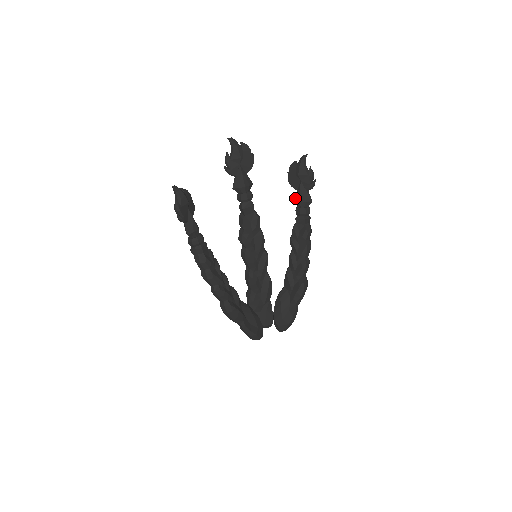
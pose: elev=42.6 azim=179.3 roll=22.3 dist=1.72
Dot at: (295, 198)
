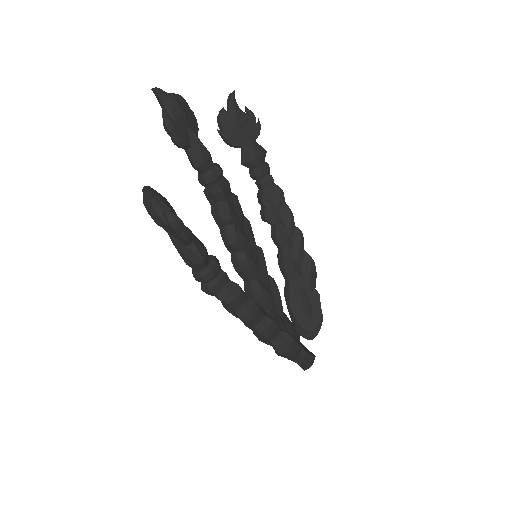
Dot at: (245, 159)
